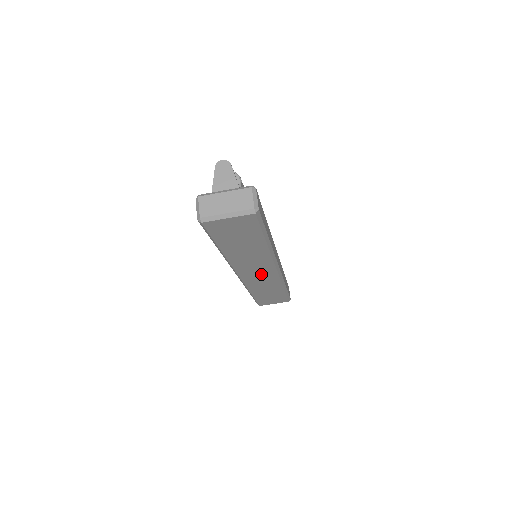
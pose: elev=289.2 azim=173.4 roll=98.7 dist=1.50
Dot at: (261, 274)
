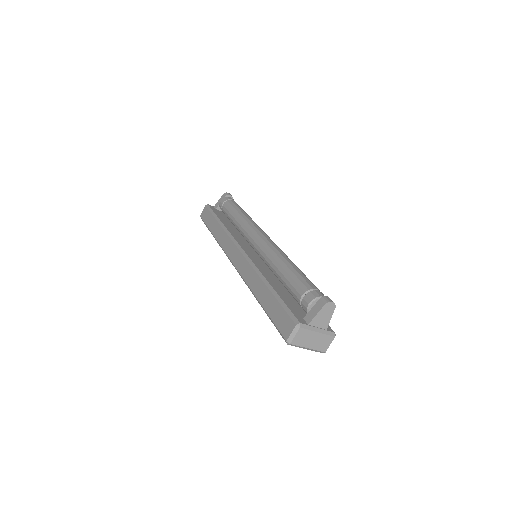
Dot at: occluded
